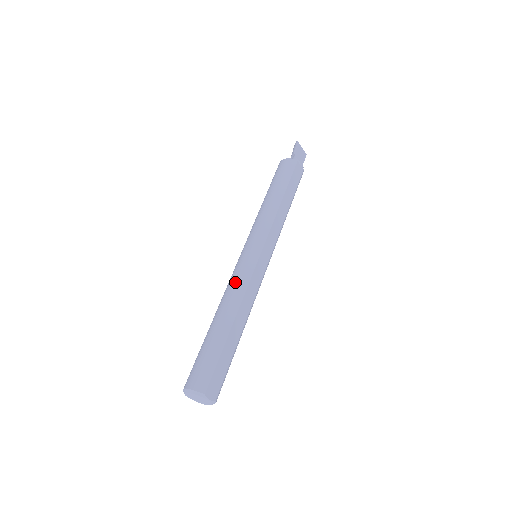
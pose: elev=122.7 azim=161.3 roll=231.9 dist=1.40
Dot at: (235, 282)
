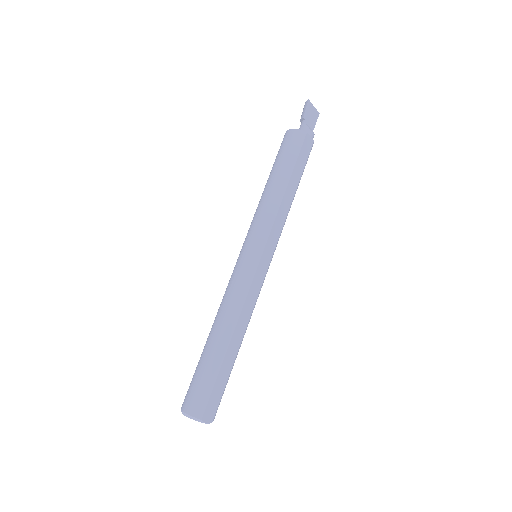
Dot at: (232, 294)
